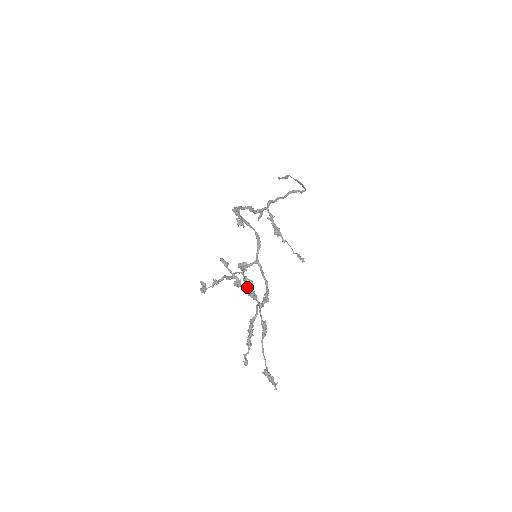
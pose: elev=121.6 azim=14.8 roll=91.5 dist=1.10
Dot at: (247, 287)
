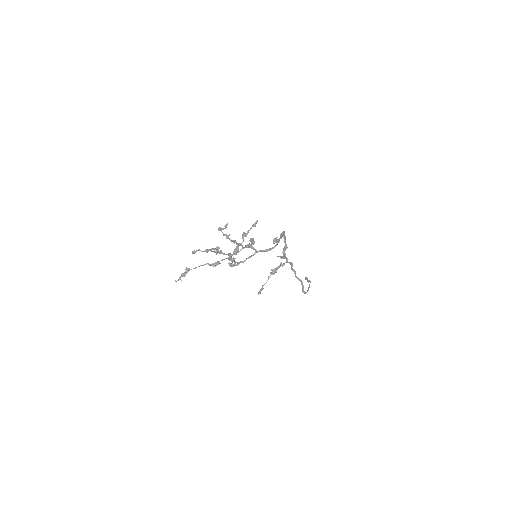
Dot at: occluded
